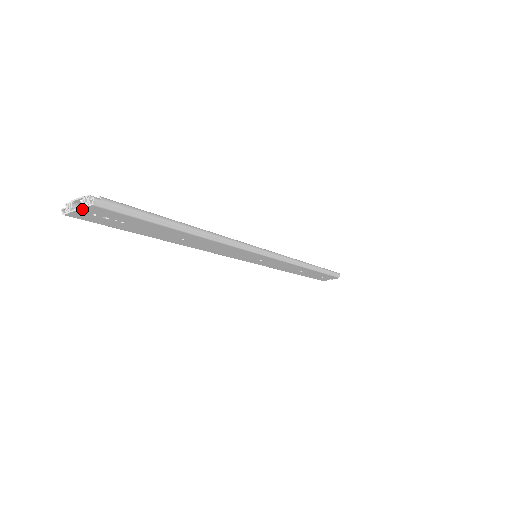
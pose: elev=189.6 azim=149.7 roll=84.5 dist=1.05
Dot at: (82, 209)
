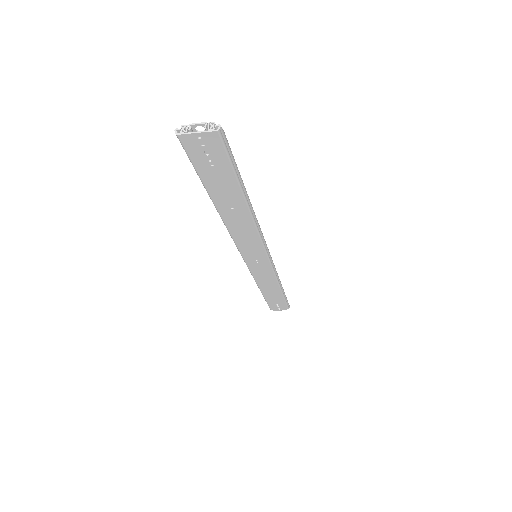
Dot at: (202, 133)
